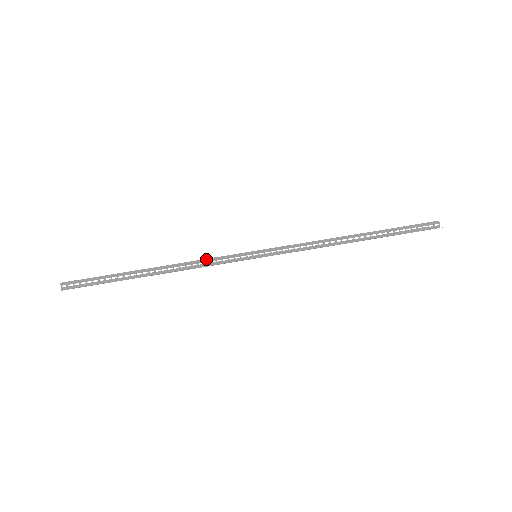
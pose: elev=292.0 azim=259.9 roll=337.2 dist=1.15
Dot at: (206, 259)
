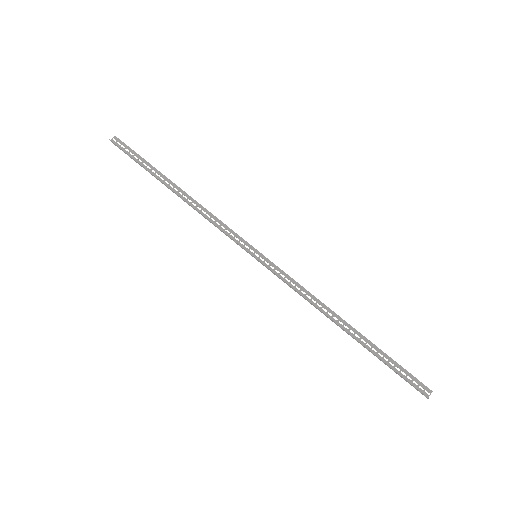
Dot at: (220, 220)
